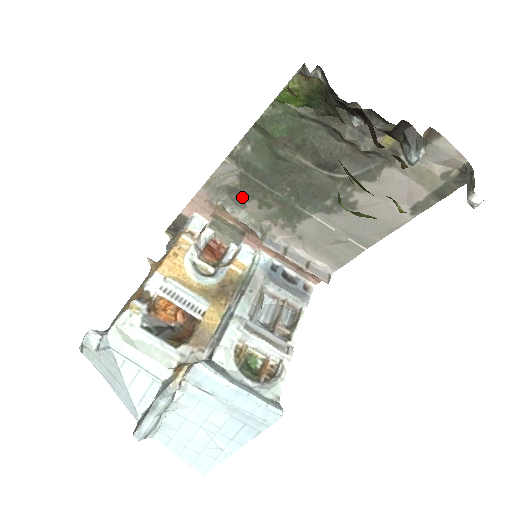
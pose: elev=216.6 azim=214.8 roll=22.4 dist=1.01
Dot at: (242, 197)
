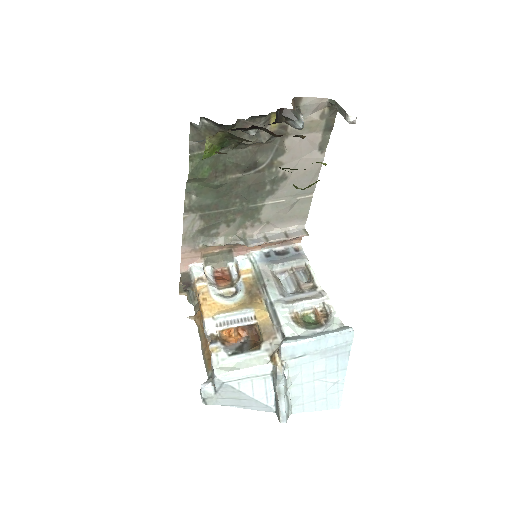
Dot at: (212, 229)
